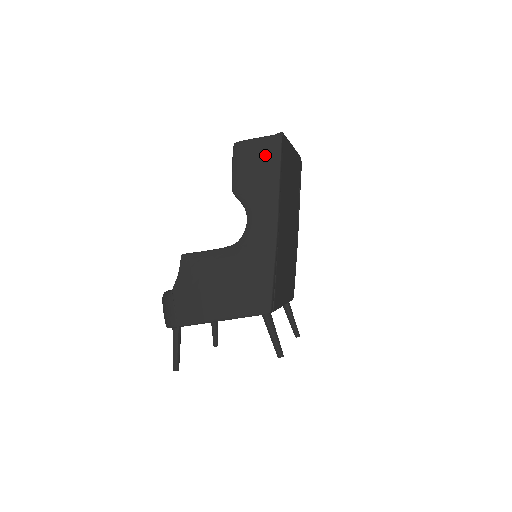
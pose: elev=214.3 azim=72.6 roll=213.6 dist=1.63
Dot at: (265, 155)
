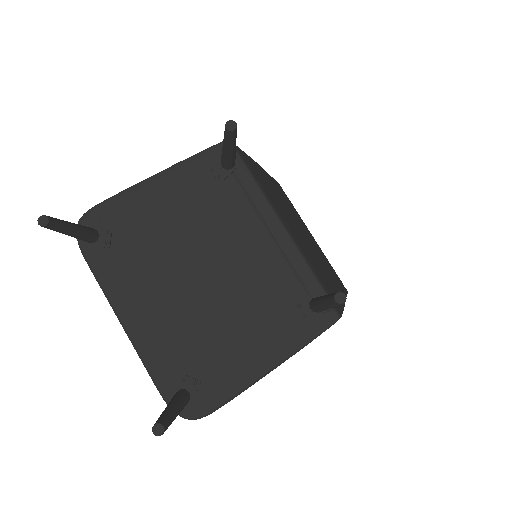
Dot at: occluded
